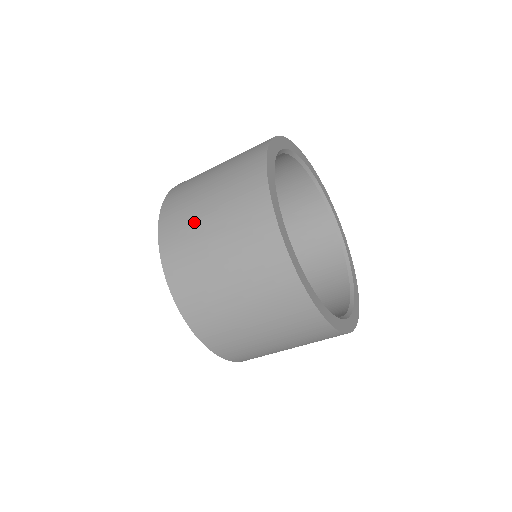
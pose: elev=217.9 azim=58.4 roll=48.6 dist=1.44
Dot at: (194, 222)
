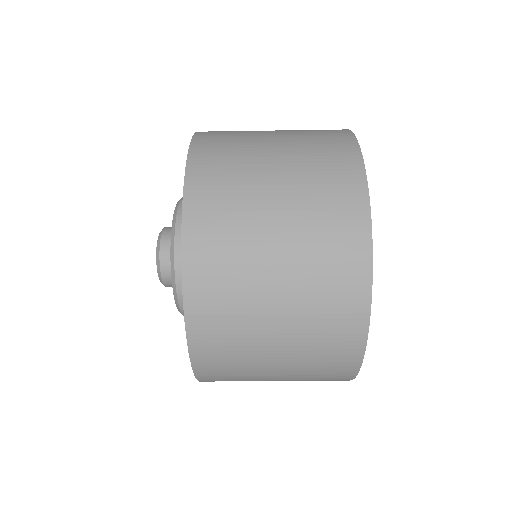
Dot at: occluded
